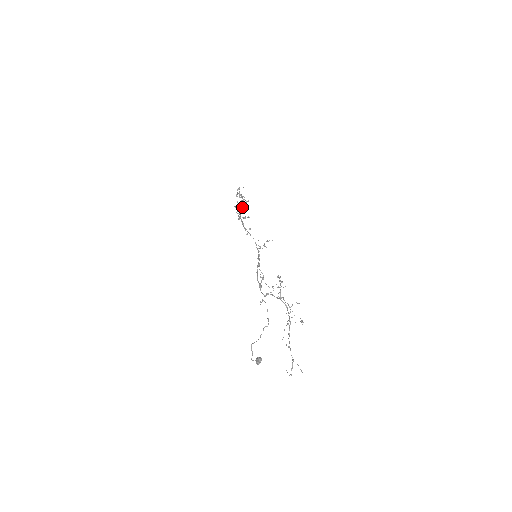
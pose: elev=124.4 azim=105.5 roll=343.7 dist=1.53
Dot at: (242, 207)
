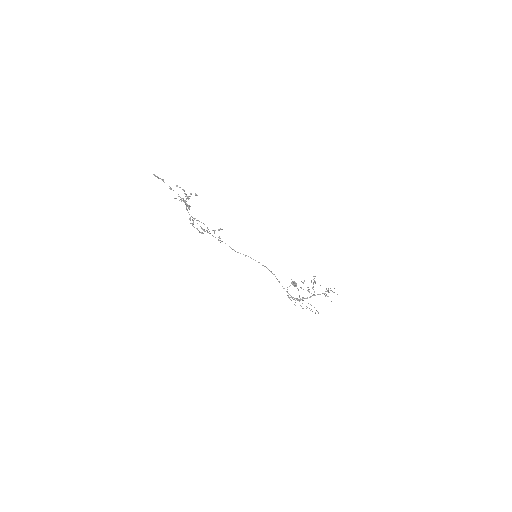
Dot at: (186, 203)
